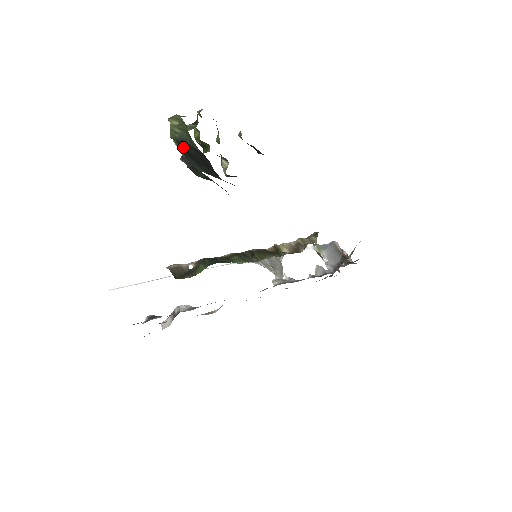
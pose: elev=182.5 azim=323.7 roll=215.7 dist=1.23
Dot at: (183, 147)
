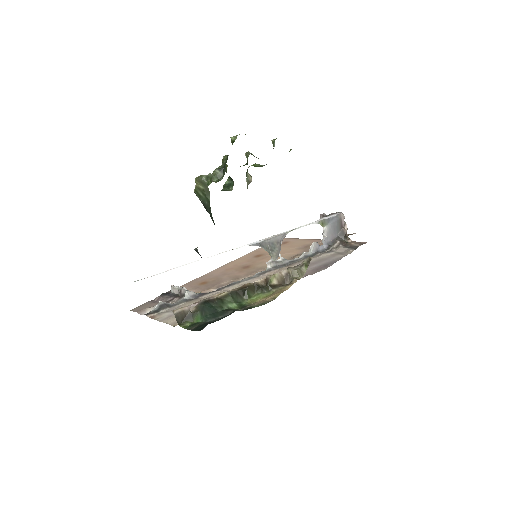
Dot at: occluded
